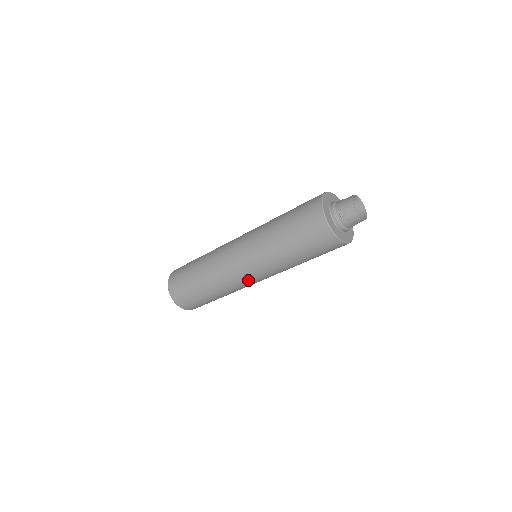
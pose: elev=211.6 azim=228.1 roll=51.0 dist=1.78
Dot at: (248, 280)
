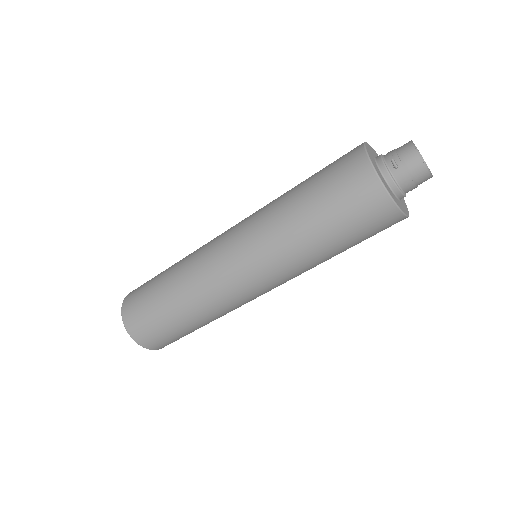
Dot at: (239, 284)
